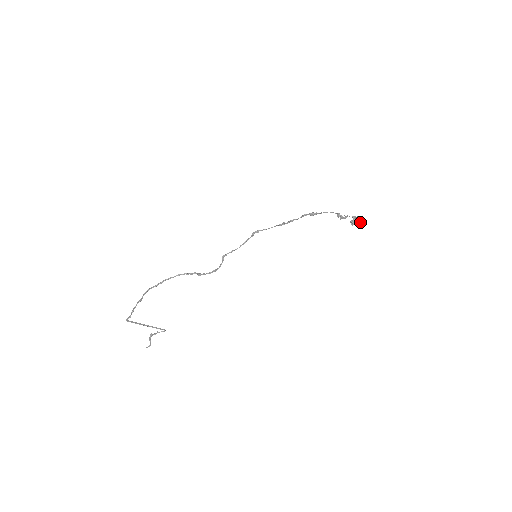
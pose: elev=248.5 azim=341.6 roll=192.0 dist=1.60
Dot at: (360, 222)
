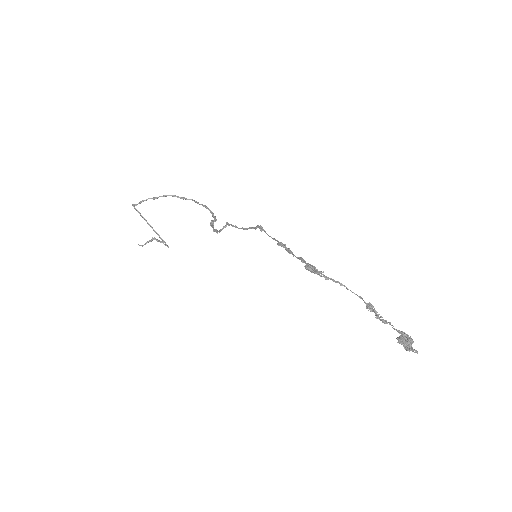
Dot at: (412, 350)
